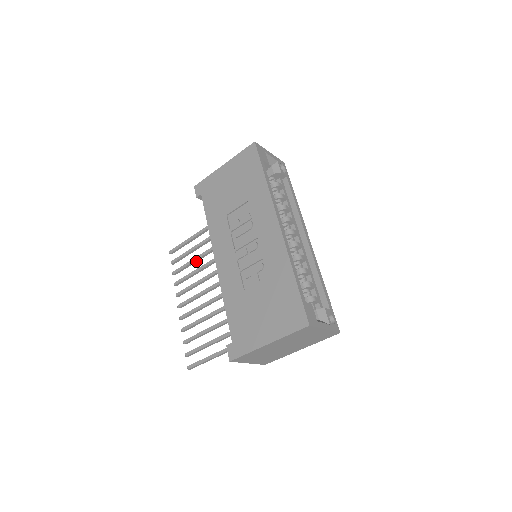
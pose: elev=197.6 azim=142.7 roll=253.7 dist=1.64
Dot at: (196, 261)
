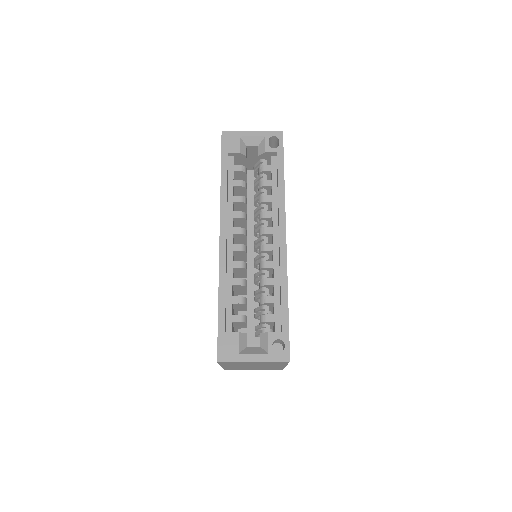
Dot at: occluded
